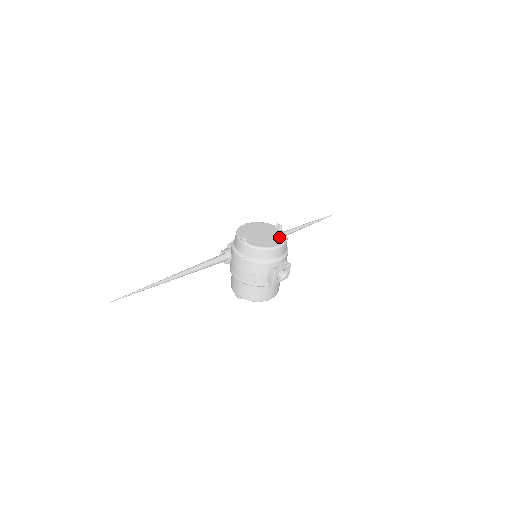
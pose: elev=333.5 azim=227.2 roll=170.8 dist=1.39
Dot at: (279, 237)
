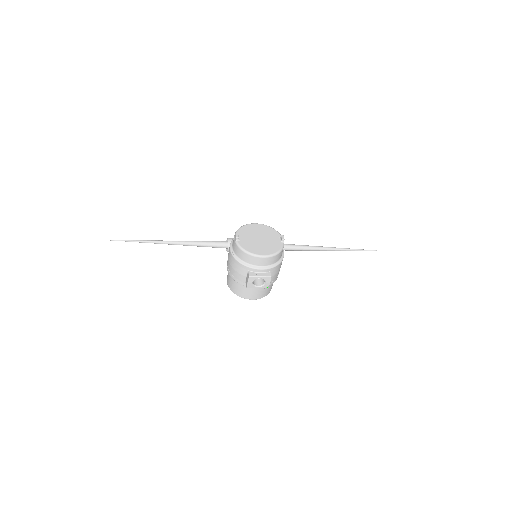
Dot at: (272, 248)
